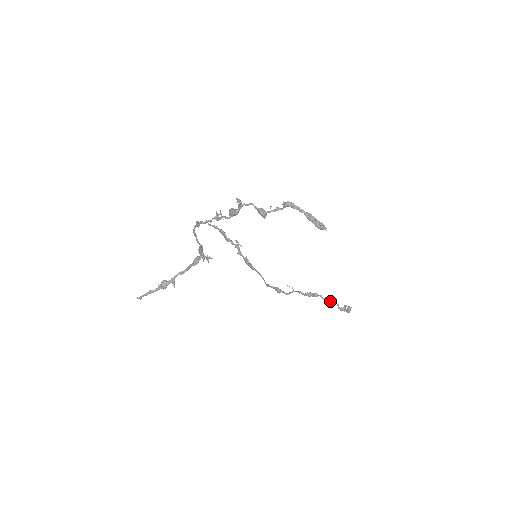
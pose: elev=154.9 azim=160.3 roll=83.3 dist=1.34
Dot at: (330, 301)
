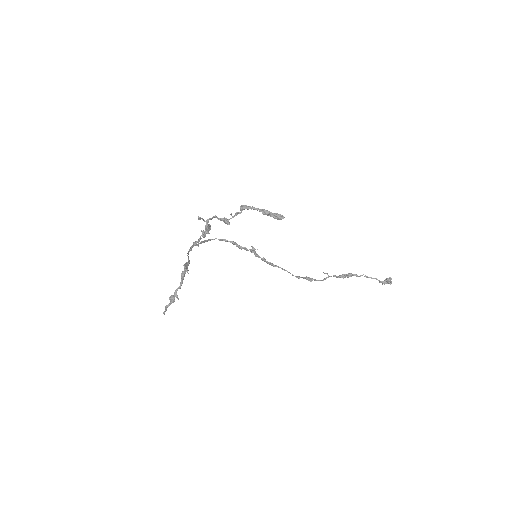
Dot at: (367, 277)
